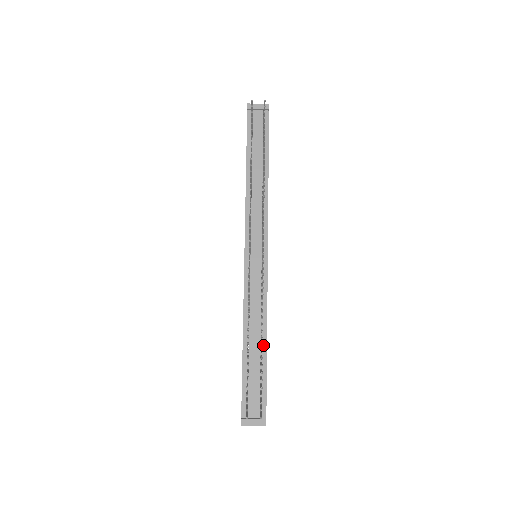
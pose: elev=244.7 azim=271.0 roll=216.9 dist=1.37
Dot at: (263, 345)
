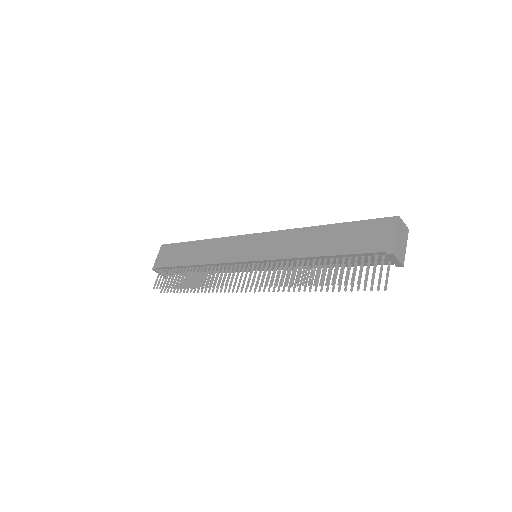
Dot at: occluded
